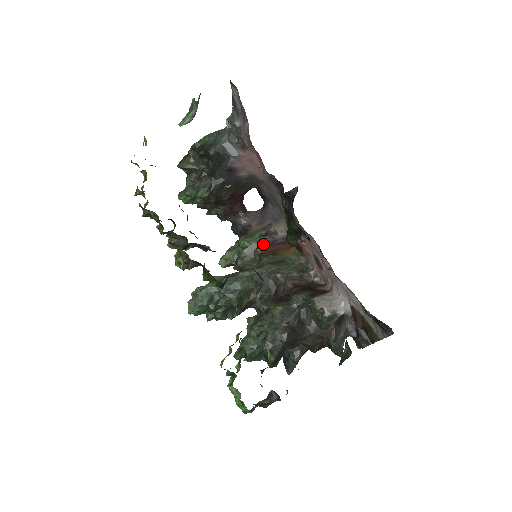
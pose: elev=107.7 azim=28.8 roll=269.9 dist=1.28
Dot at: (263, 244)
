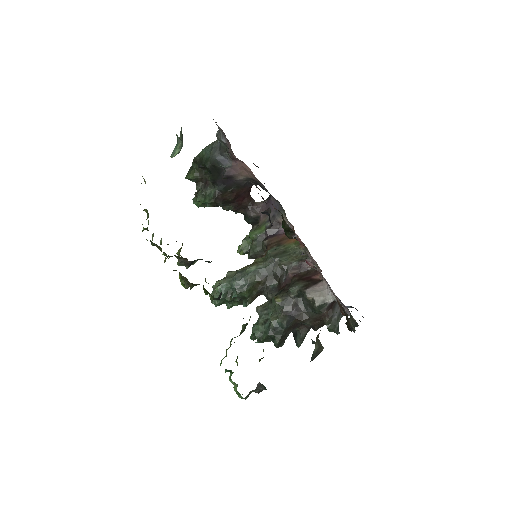
Dot at: (269, 236)
